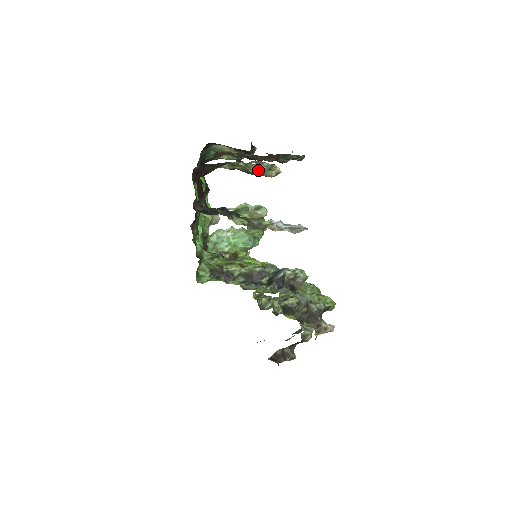
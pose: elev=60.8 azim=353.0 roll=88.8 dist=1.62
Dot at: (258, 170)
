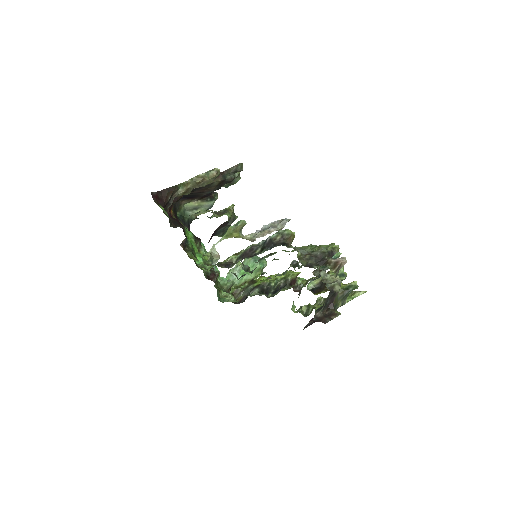
Dot at: (202, 177)
